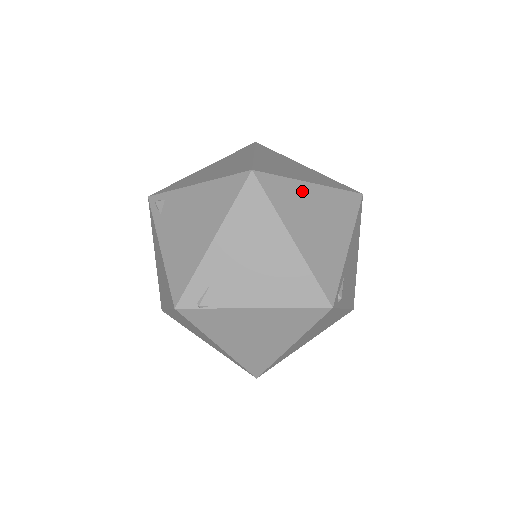
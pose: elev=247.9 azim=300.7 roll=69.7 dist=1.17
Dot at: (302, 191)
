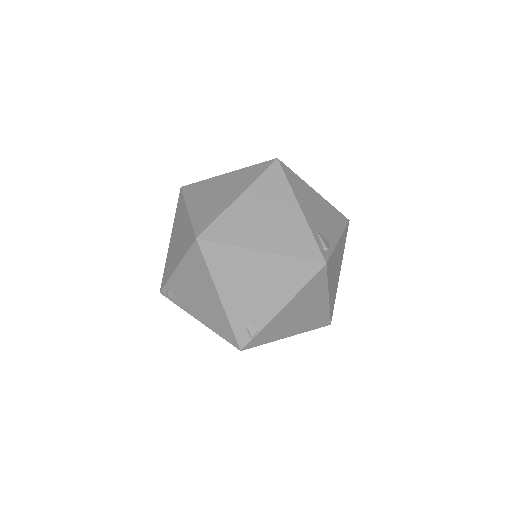
Dot at: (238, 211)
